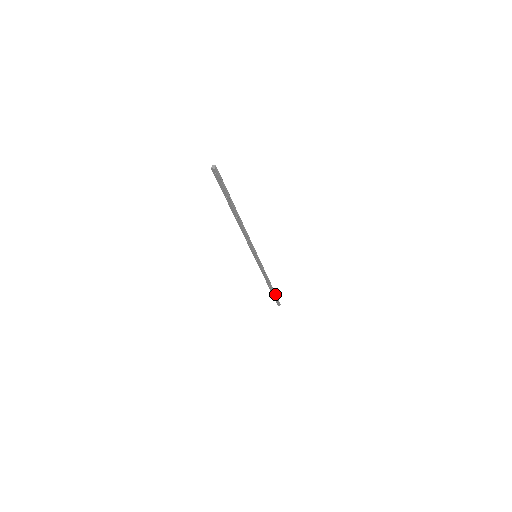
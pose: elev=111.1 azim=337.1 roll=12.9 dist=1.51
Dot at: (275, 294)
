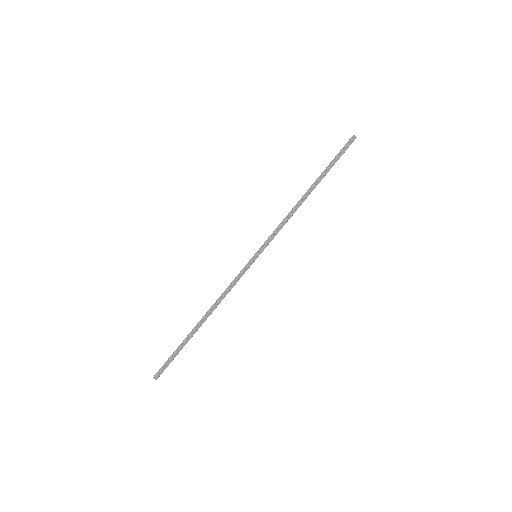
Dot at: (182, 346)
